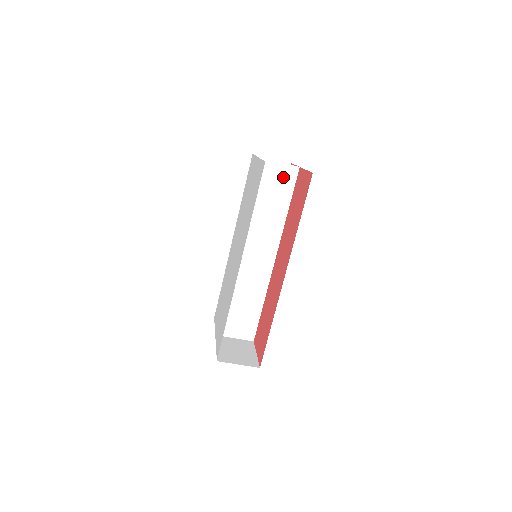
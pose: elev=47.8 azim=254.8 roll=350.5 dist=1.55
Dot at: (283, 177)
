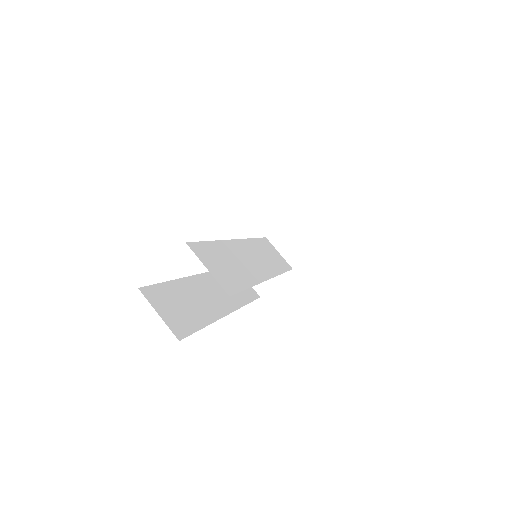
Dot at: (281, 260)
